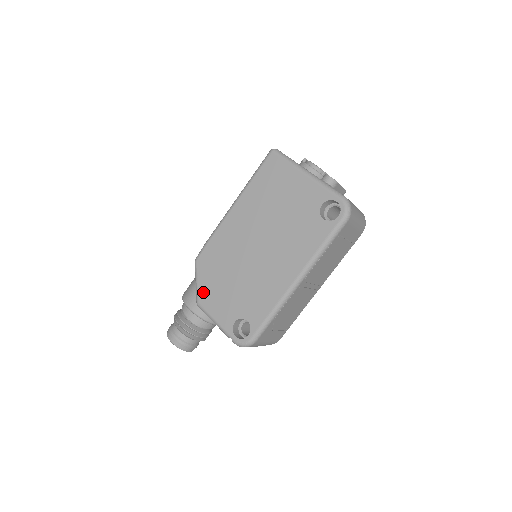
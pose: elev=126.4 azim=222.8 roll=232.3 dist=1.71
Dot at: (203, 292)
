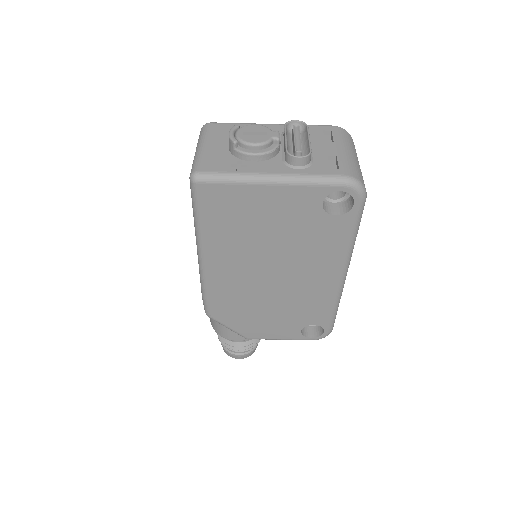
Dot at: (245, 331)
